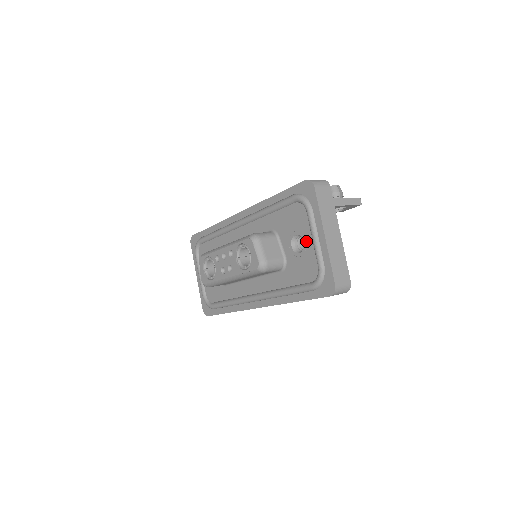
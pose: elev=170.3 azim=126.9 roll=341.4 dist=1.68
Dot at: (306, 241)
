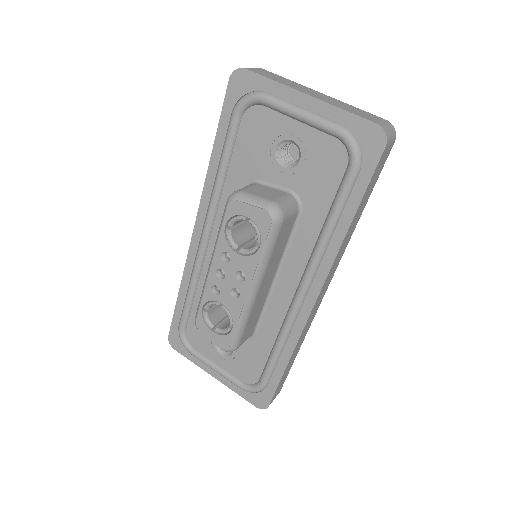
Dot at: (294, 135)
